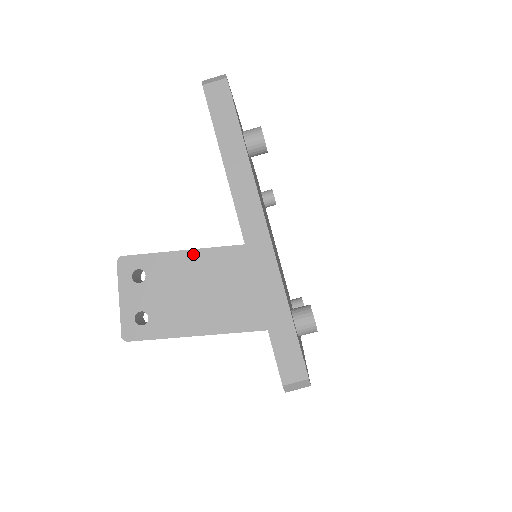
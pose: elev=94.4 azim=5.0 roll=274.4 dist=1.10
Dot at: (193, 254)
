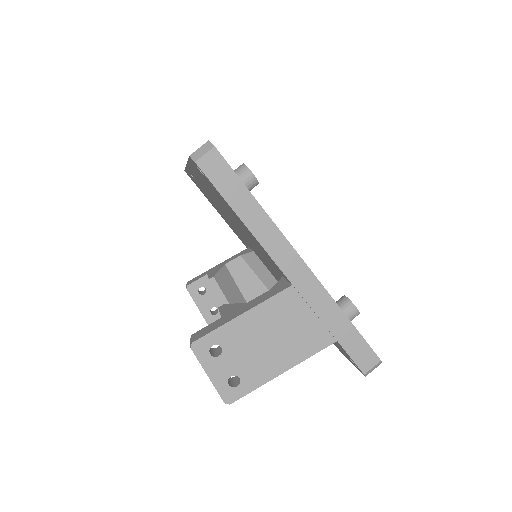
Dot at: (253, 312)
